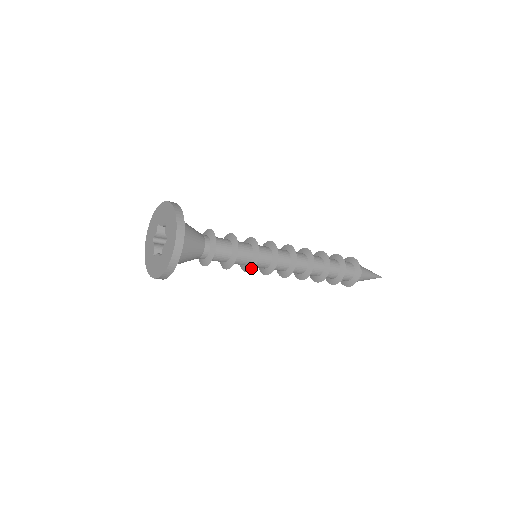
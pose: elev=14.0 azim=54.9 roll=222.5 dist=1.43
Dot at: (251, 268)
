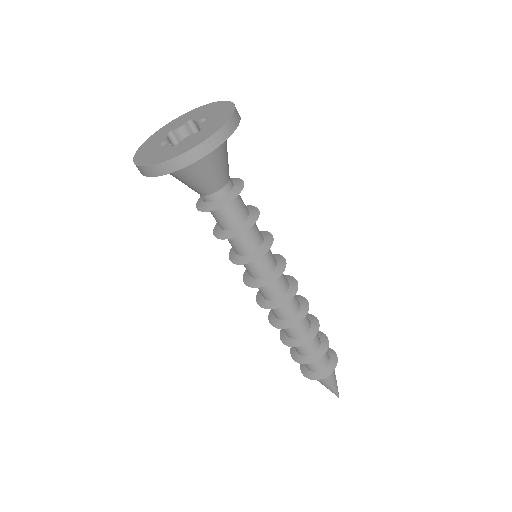
Dot at: (247, 261)
